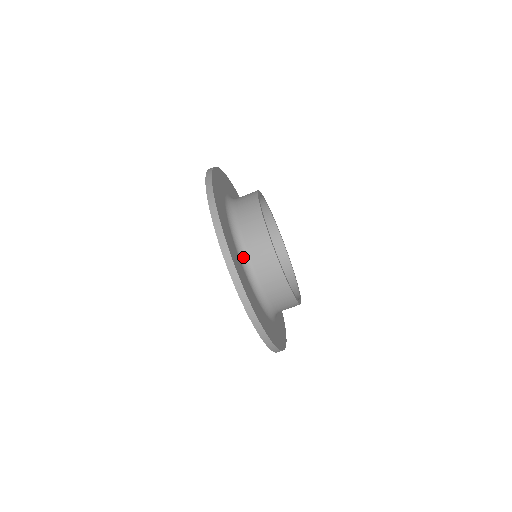
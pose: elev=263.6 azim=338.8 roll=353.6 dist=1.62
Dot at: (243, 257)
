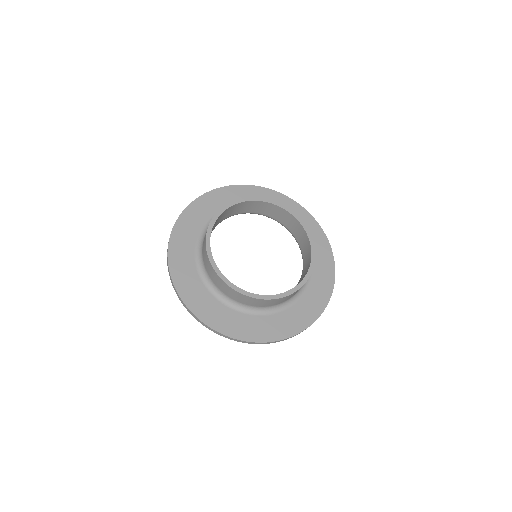
Dot at: (234, 304)
